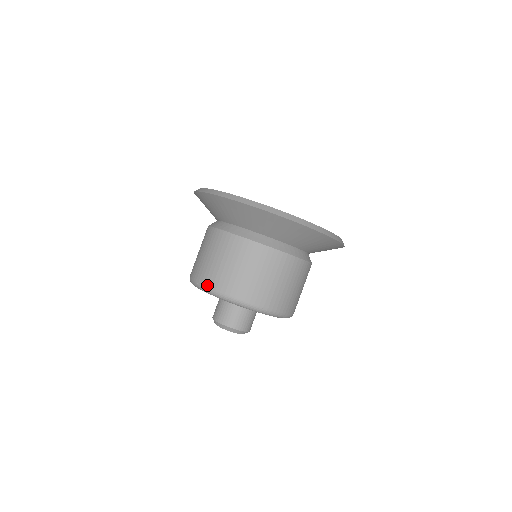
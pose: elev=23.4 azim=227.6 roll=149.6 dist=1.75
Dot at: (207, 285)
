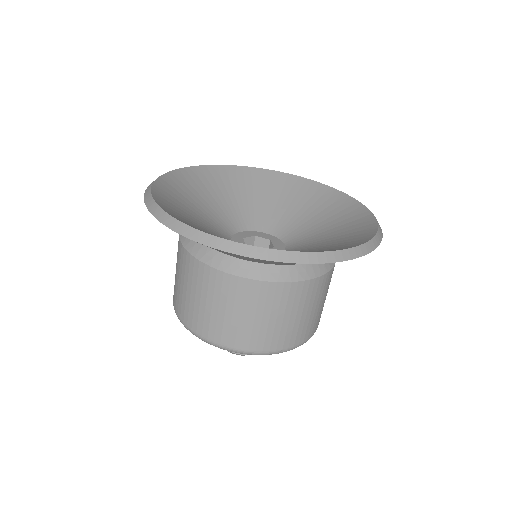
Dot at: (200, 335)
